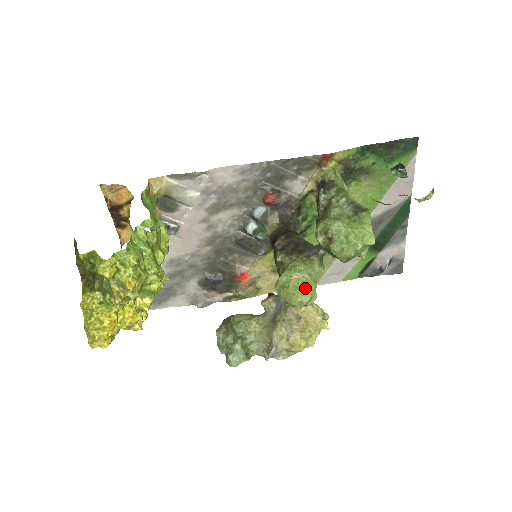
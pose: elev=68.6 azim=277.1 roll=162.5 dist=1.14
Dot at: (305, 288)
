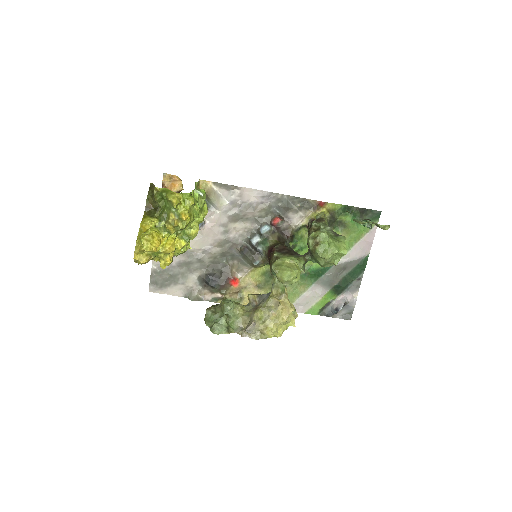
Dot at: (294, 268)
